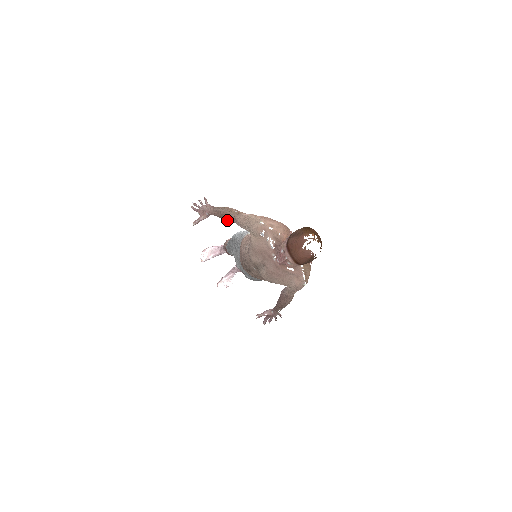
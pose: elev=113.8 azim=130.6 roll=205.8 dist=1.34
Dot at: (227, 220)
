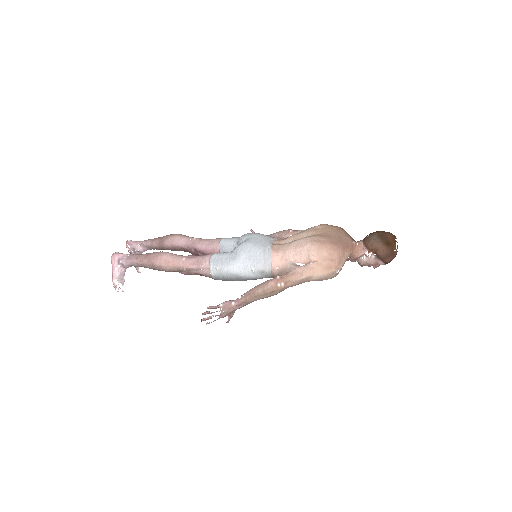
Dot at: occluded
